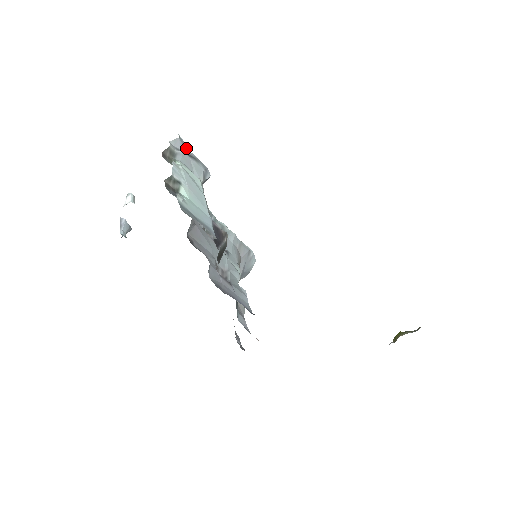
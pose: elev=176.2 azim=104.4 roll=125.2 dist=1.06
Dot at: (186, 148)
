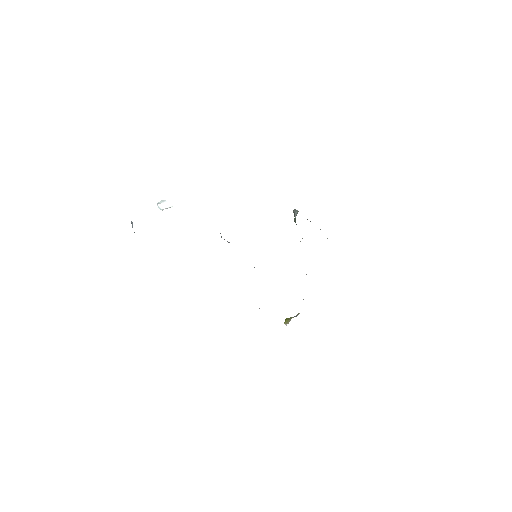
Dot at: occluded
